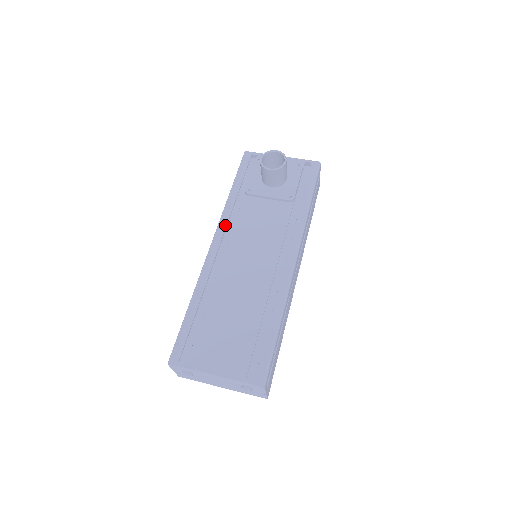
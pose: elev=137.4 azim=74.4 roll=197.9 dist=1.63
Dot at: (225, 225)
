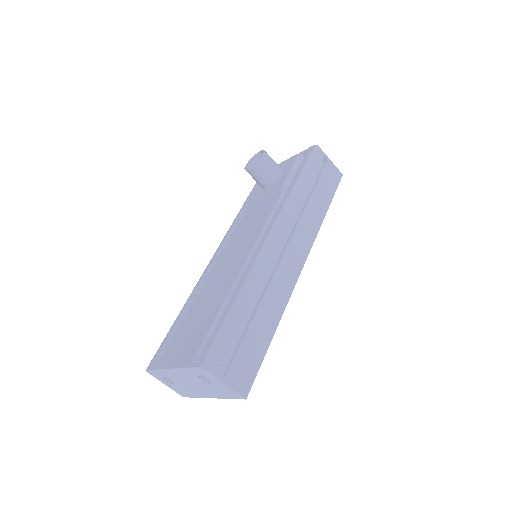
Dot at: (226, 238)
